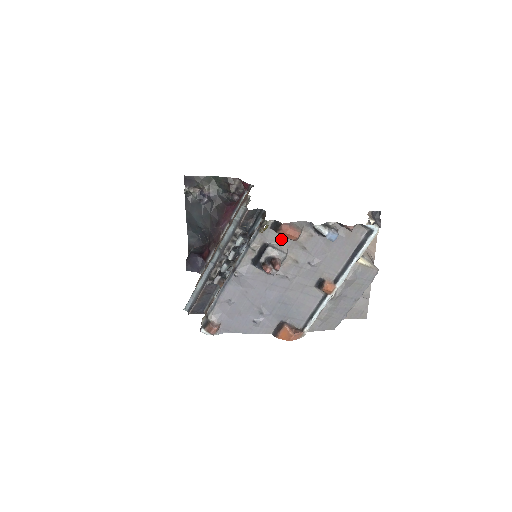
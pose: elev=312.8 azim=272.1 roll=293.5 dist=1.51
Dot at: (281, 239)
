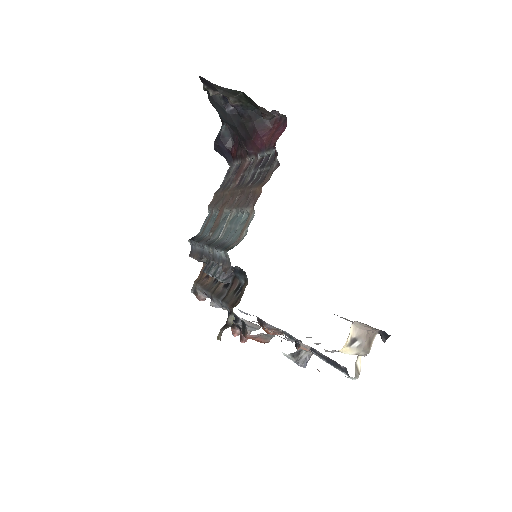
Dot at: (253, 323)
